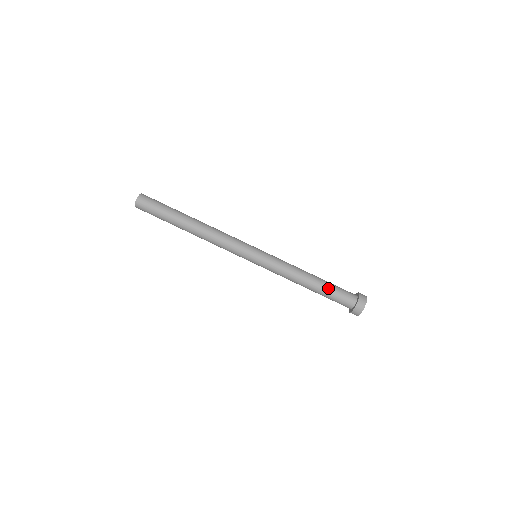
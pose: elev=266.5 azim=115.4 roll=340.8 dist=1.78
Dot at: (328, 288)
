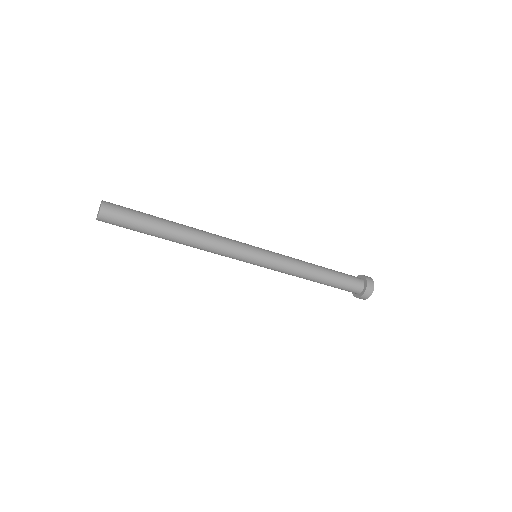
Dot at: (331, 286)
